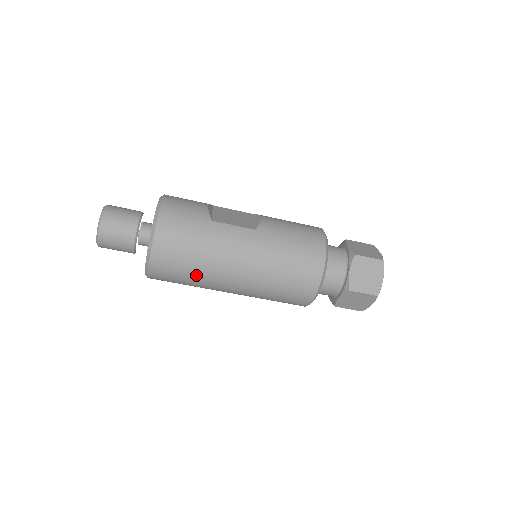
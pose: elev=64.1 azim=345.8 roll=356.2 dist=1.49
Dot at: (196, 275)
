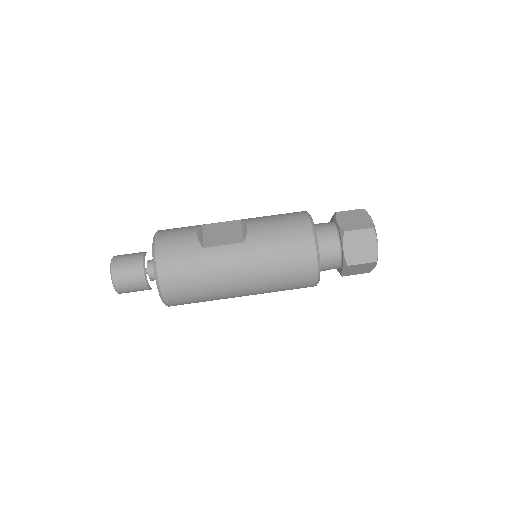
Dot at: (207, 296)
